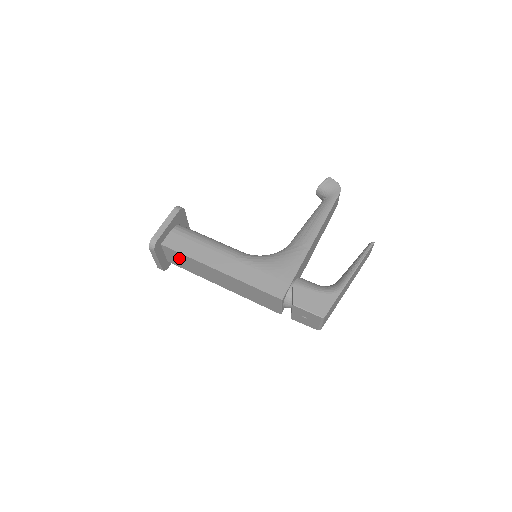
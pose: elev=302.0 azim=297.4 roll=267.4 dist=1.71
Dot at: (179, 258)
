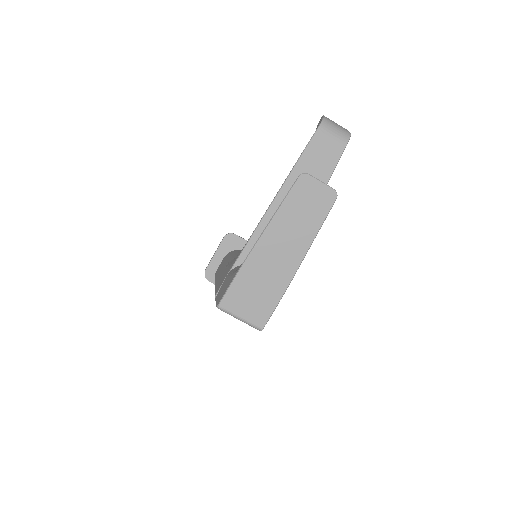
Dot at: occluded
